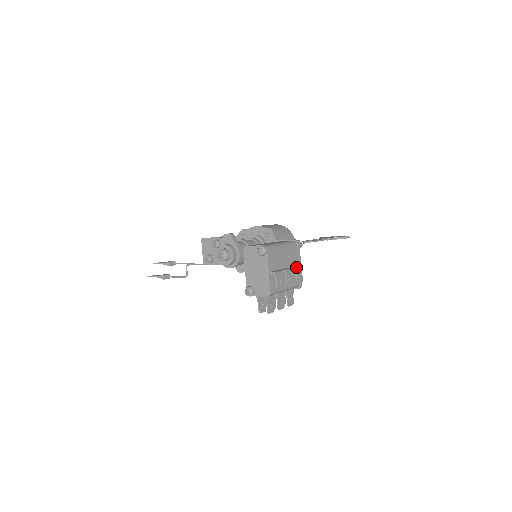
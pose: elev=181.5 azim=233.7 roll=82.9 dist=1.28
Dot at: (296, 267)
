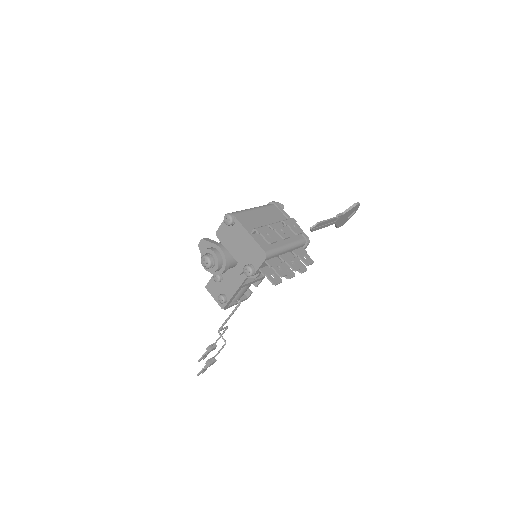
Dot at: (284, 220)
